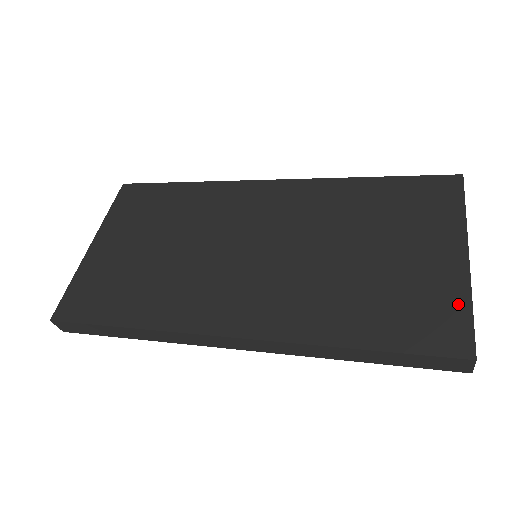
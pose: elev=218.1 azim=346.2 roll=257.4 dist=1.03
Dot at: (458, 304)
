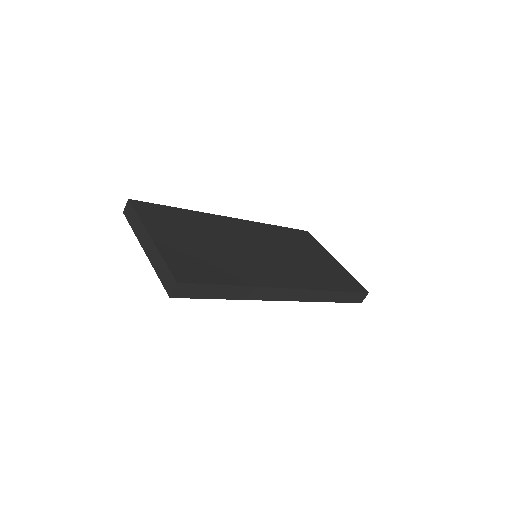
Dot at: (349, 276)
